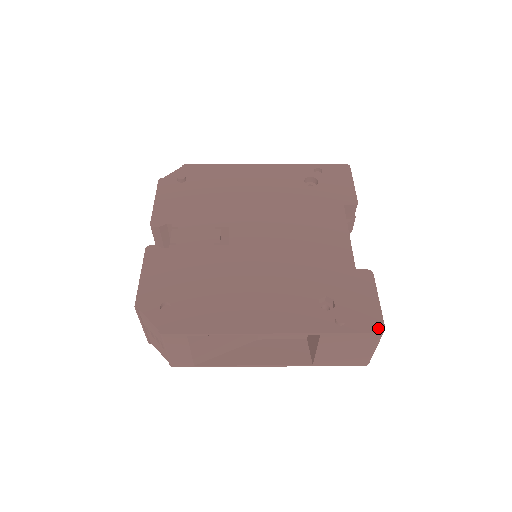
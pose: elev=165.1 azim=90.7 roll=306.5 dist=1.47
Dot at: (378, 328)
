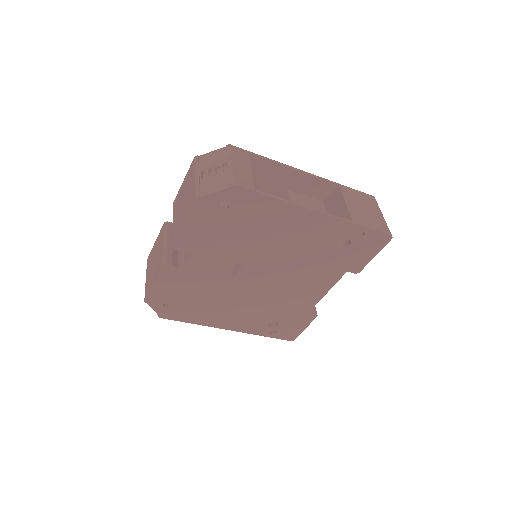
Dot at: occluded
